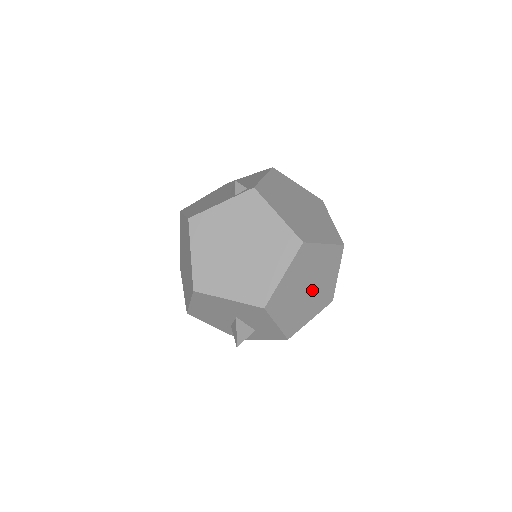
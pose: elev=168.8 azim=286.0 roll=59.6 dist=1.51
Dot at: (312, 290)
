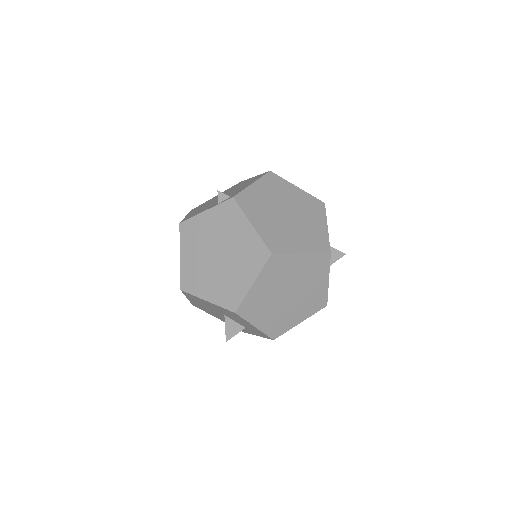
Dot at: (295, 296)
